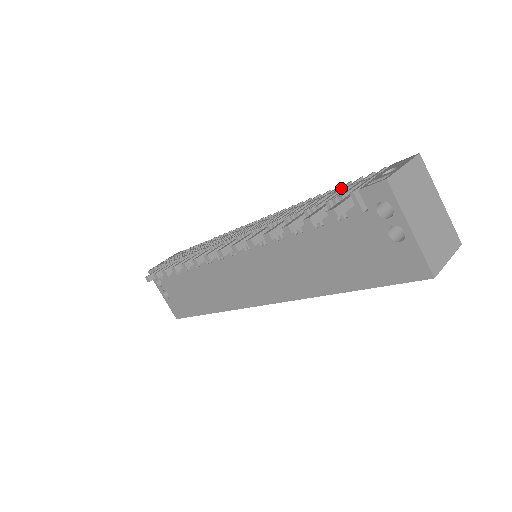
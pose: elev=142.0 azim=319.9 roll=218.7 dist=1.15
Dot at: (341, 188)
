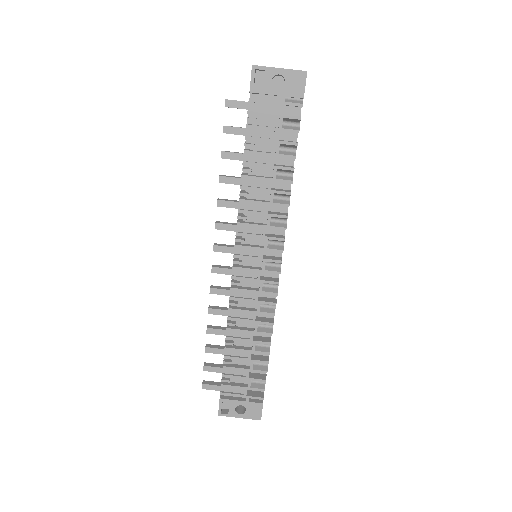
Dot at: occluded
